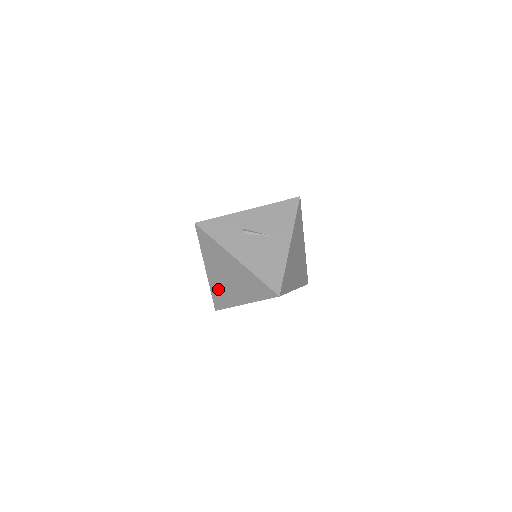
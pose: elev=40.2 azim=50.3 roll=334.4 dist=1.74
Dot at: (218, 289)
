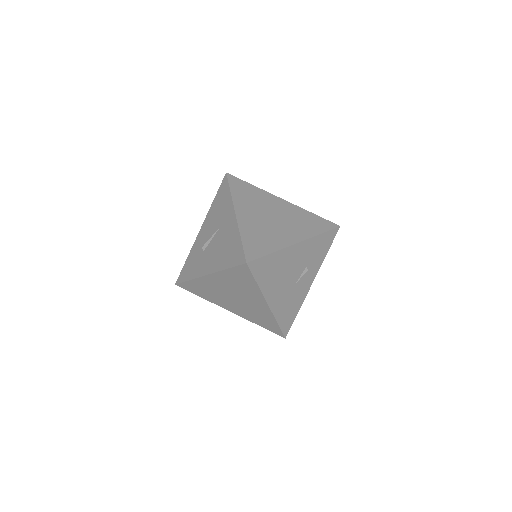
Dot at: (253, 316)
